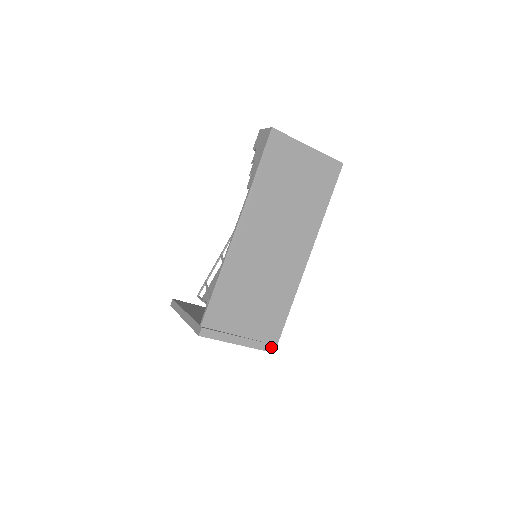
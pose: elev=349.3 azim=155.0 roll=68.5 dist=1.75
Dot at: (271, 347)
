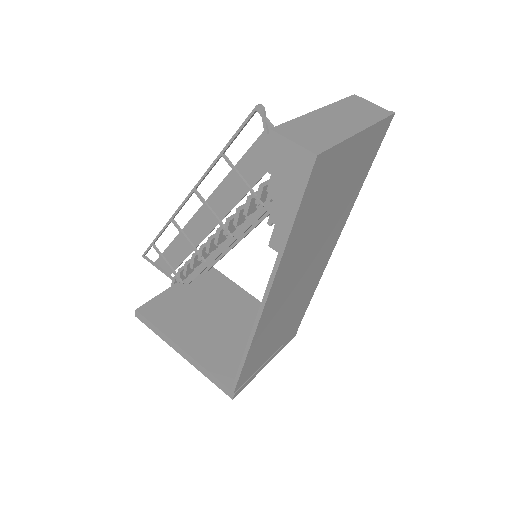
Dot at: (293, 336)
